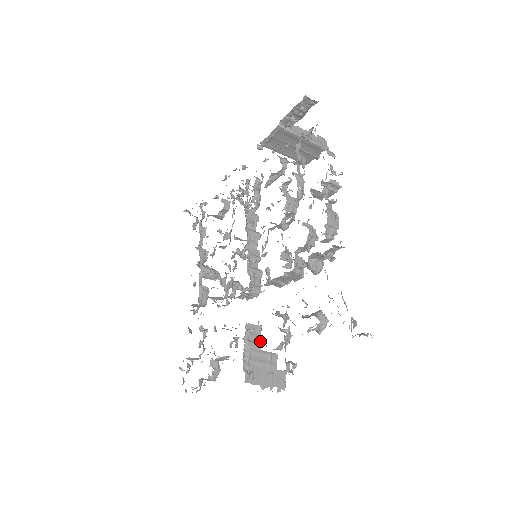
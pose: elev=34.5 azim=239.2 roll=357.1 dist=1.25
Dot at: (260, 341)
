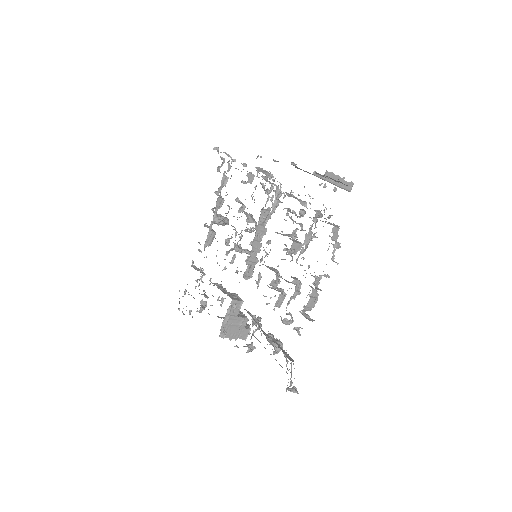
Dot at: occluded
